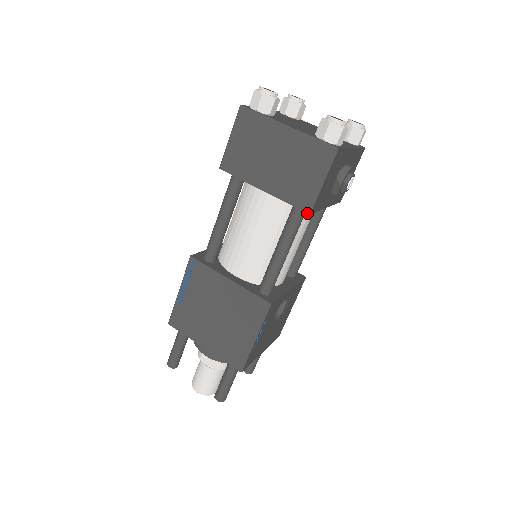
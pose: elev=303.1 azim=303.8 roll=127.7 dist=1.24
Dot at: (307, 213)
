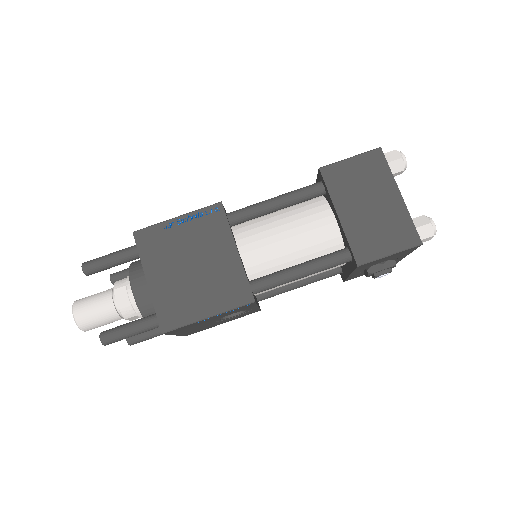
Dot at: occluded
